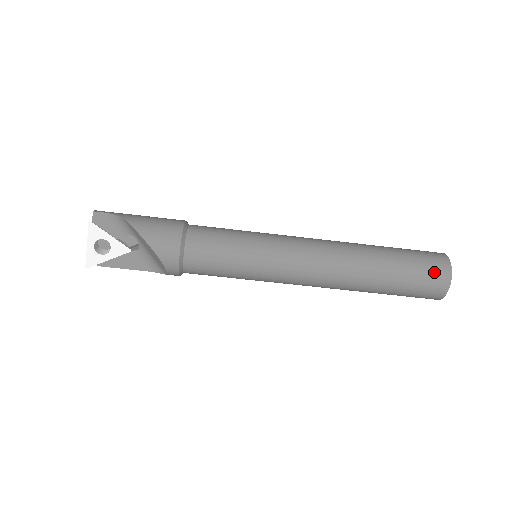
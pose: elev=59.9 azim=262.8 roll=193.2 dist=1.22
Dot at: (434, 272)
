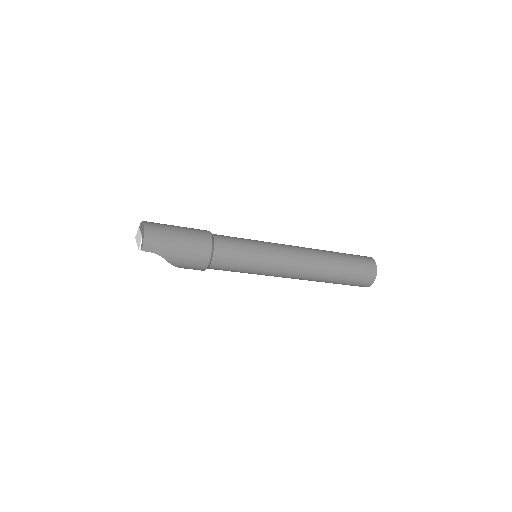
Dot at: occluded
